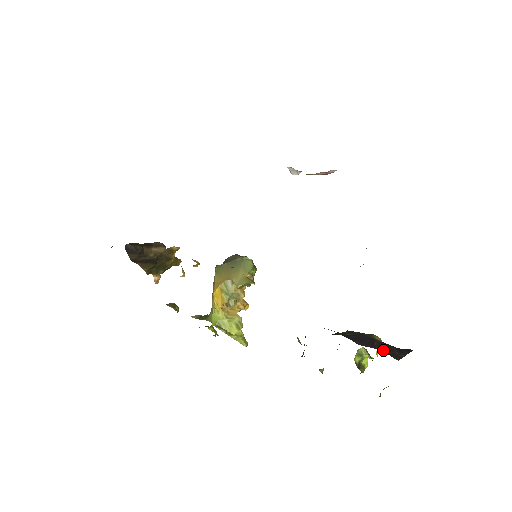
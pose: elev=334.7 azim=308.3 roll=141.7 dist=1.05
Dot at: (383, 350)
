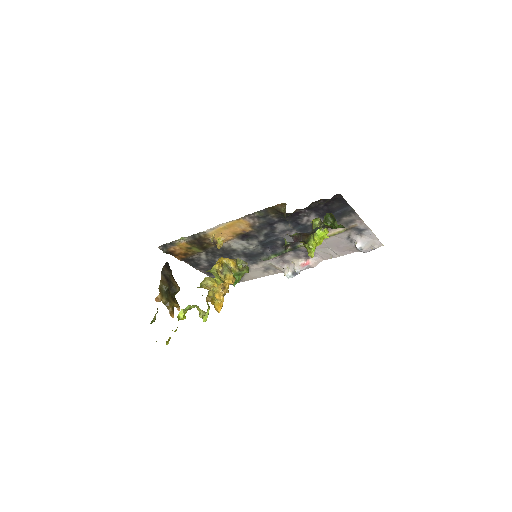
Dot at: occluded
